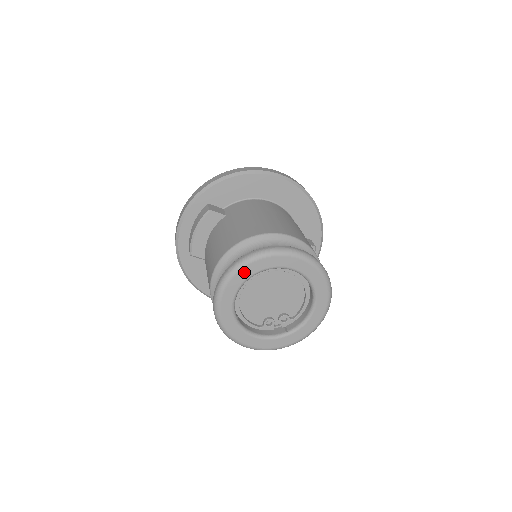
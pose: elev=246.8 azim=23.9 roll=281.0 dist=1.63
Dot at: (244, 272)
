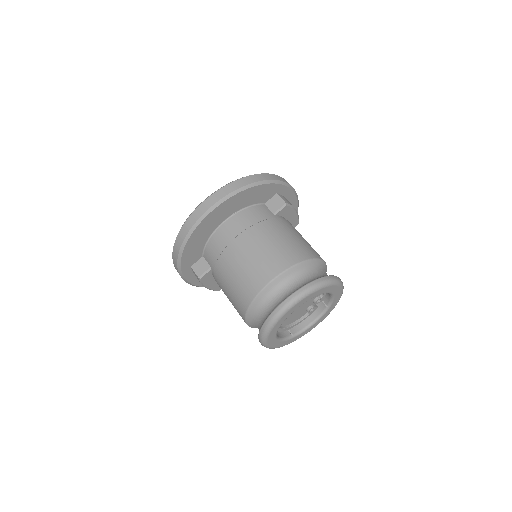
Dot at: (270, 338)
